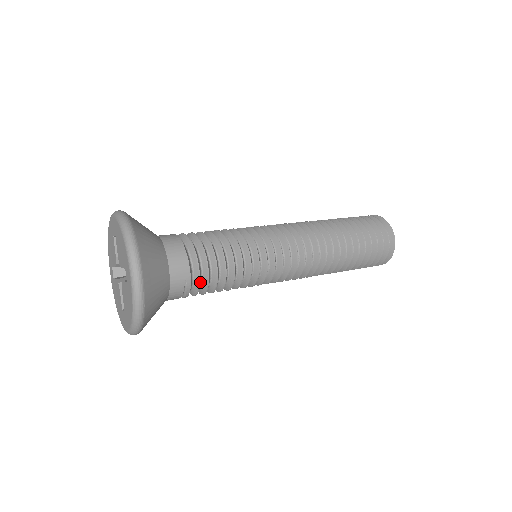
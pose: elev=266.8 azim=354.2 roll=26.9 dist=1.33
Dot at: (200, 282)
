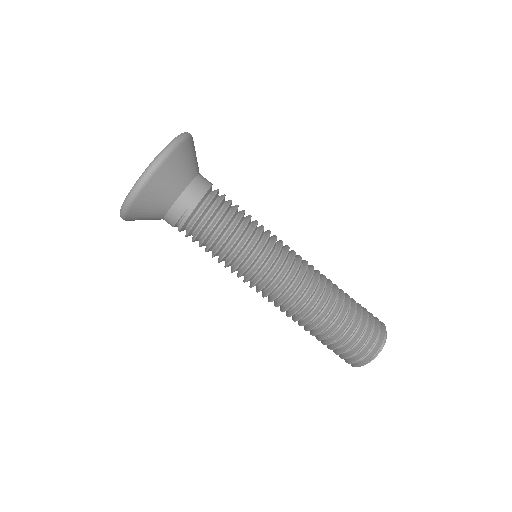
Dot at: (198, 222)
